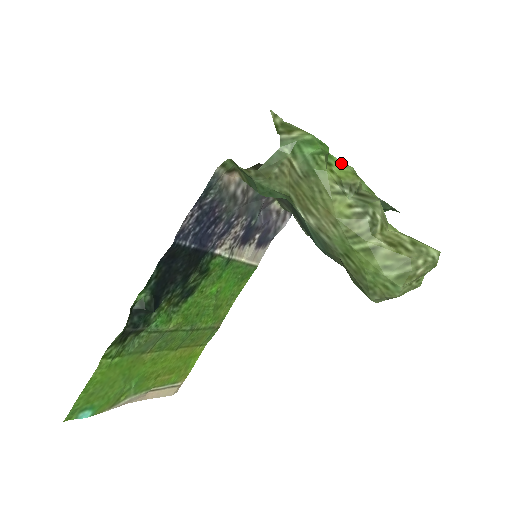
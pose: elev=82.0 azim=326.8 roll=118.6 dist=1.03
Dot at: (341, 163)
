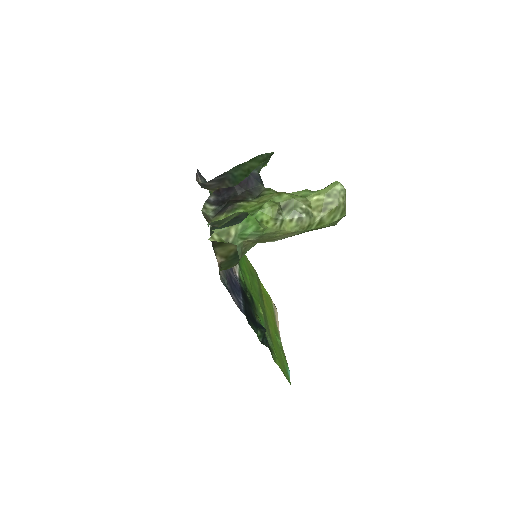
Dot at: (261, 211)
